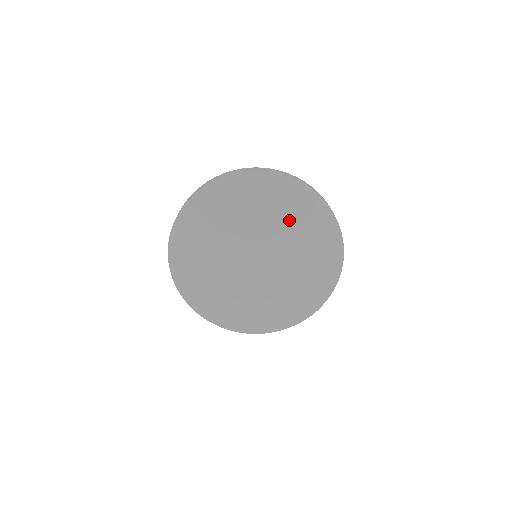
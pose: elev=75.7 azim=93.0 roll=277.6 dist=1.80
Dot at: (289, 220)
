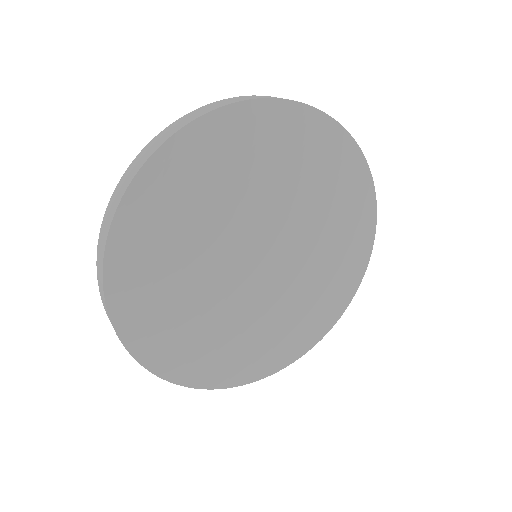
Dot at: (250, 176)
